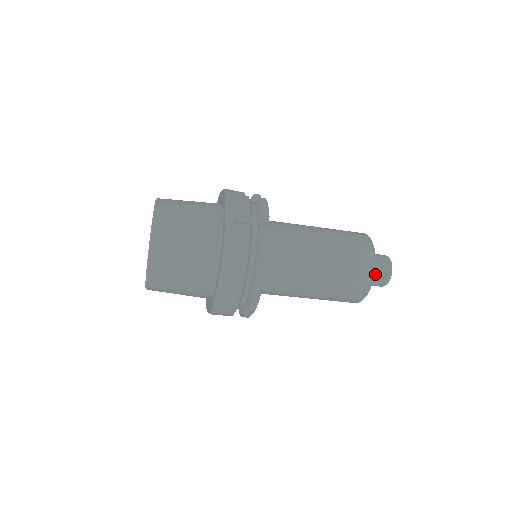
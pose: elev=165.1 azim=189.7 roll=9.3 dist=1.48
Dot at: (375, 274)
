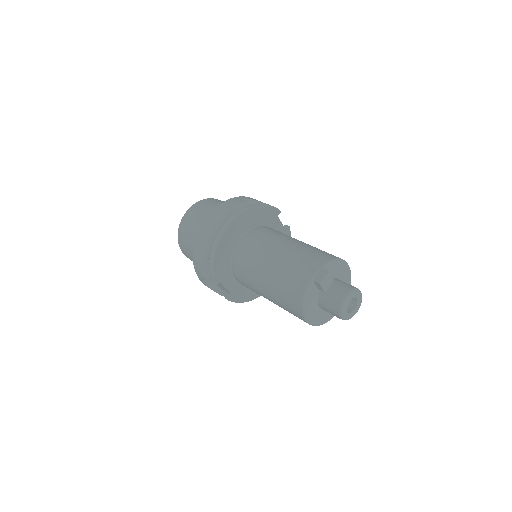
Dot at: (321, 271)
